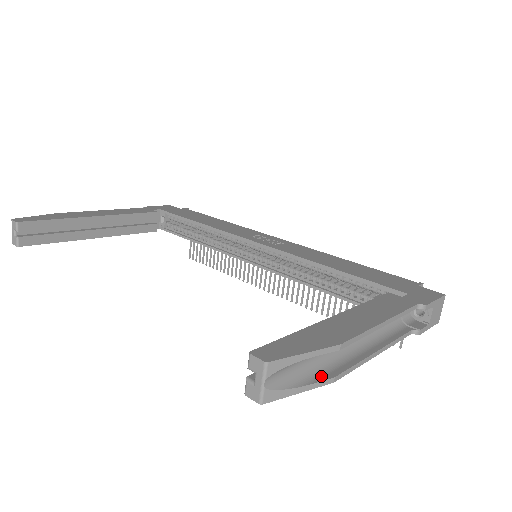
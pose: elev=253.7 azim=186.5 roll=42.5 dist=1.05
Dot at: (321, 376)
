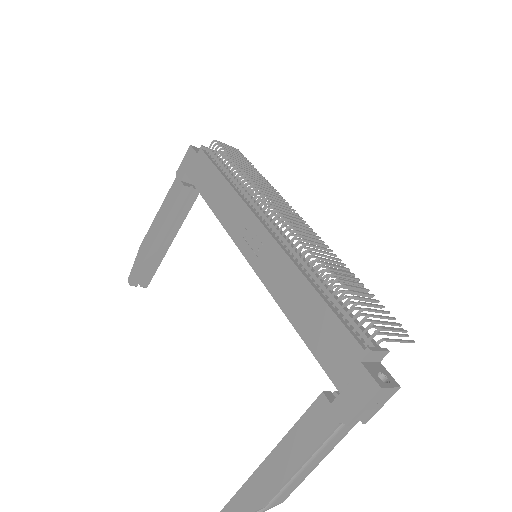
Dot at: (273, 501)
